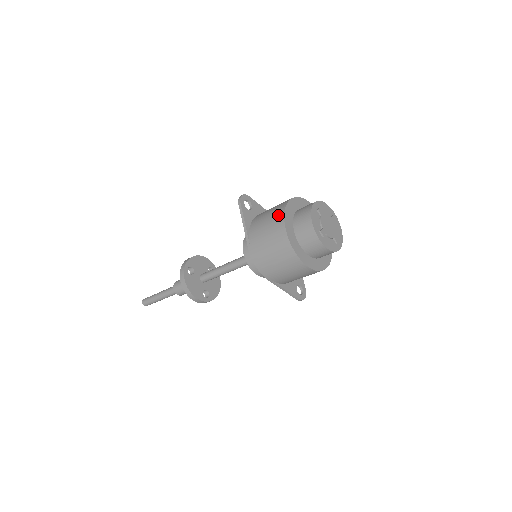
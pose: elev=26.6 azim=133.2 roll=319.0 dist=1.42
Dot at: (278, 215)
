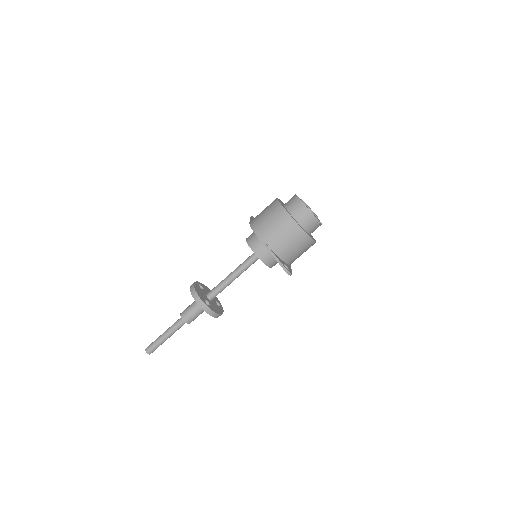
Dot at: occluded
